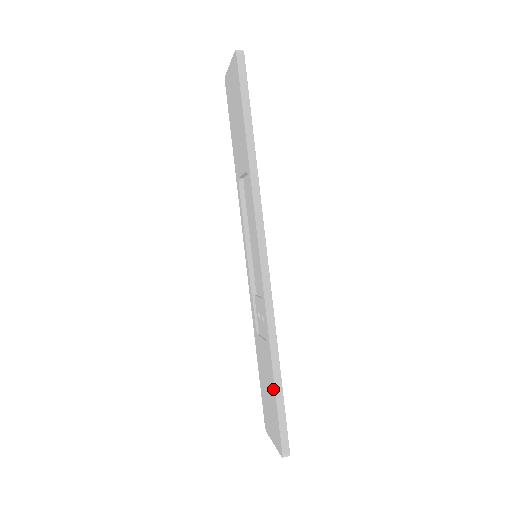
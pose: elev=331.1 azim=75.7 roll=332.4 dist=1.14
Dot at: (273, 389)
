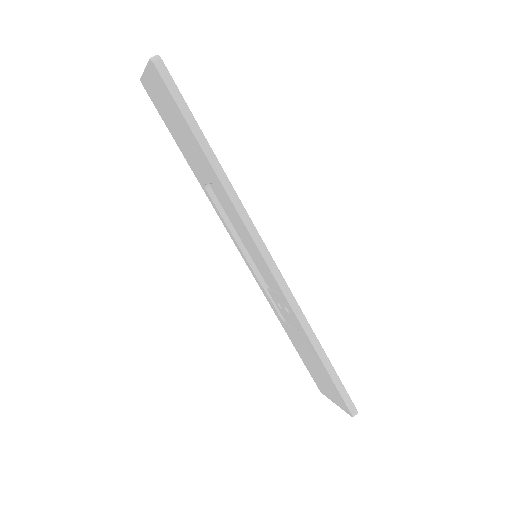
Dot at: (323, 368)
